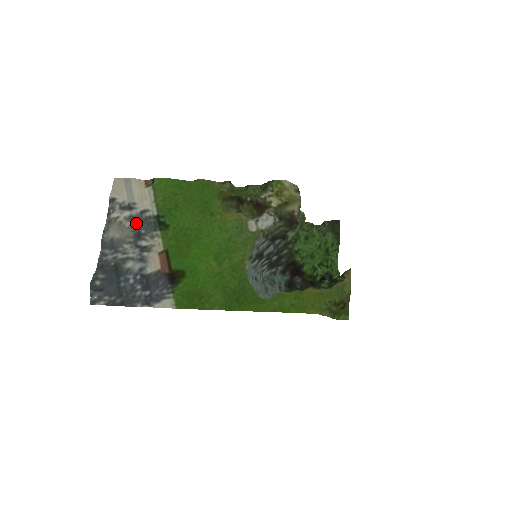
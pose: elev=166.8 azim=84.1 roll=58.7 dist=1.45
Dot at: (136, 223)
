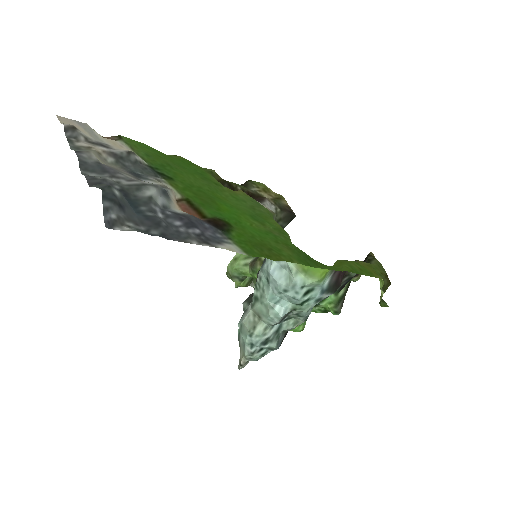
Dot at: (123, 162)
